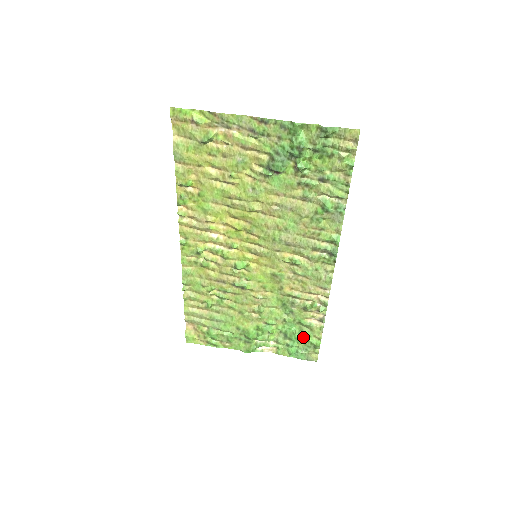
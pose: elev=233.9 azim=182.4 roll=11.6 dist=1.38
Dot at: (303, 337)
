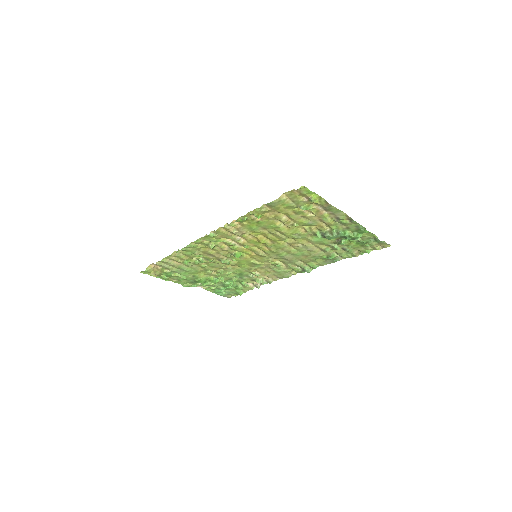
Dot at: (234, 288)
